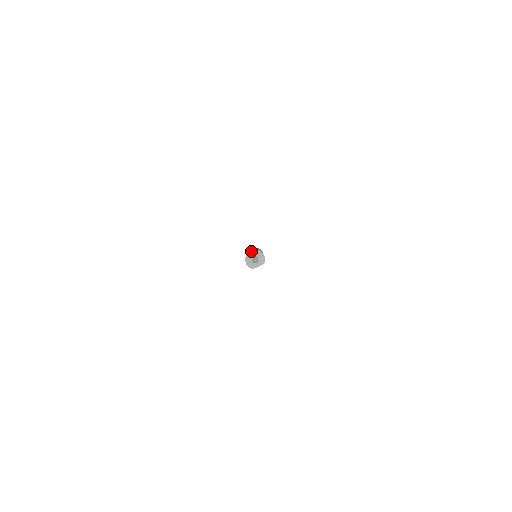
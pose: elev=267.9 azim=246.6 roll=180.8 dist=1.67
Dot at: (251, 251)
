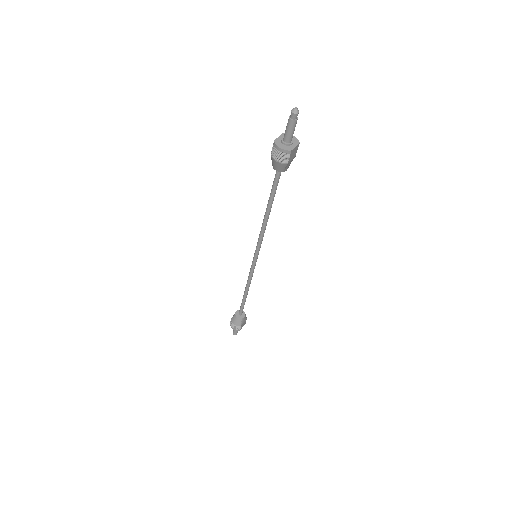
Dot at: occluded
